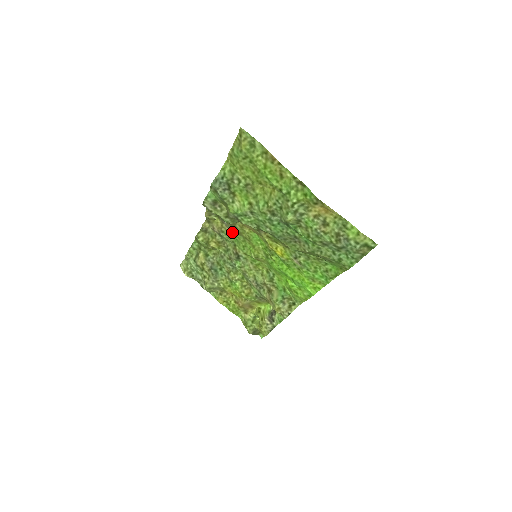
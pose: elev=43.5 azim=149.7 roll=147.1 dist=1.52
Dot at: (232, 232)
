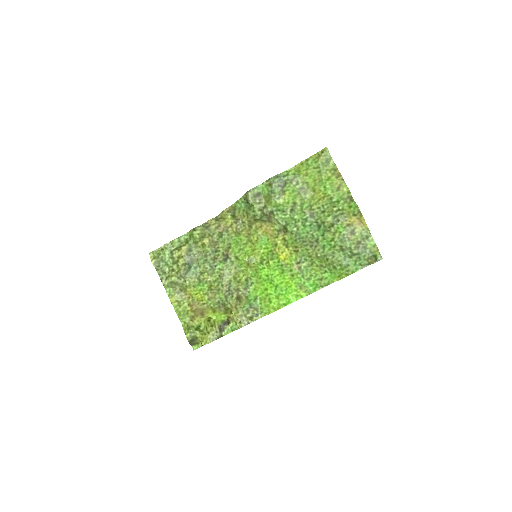
Dot at: (239, 233)
